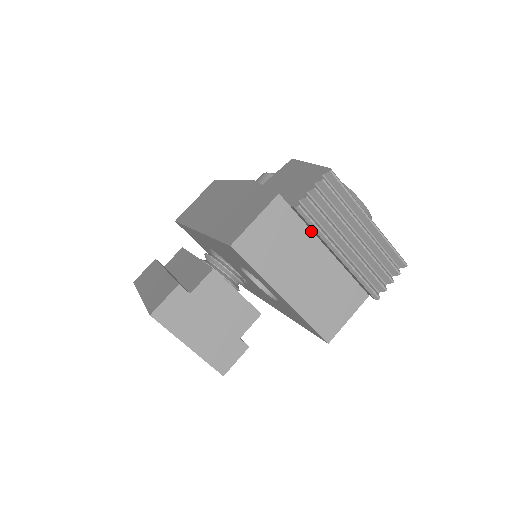
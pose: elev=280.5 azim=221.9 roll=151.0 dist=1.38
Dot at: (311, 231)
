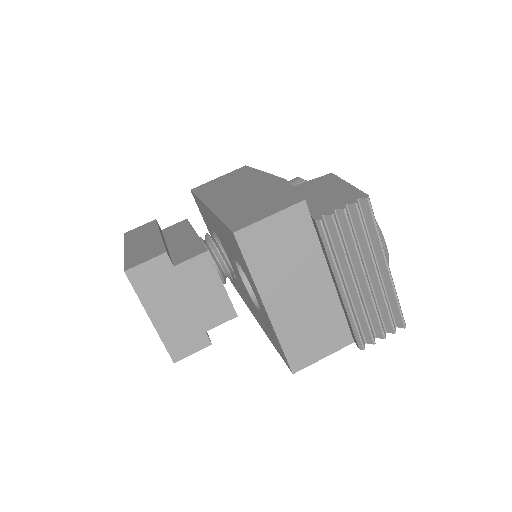
Dot at: (322, 252)
